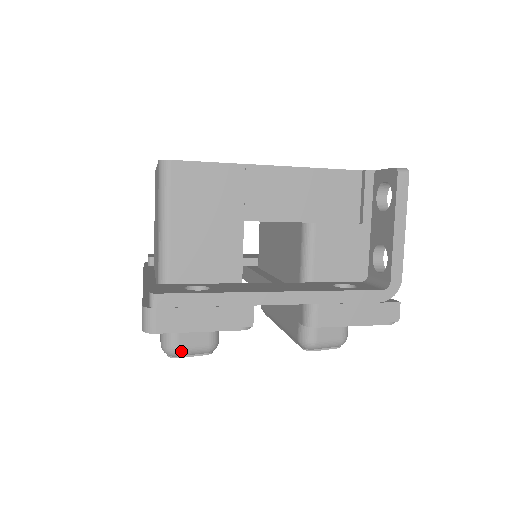
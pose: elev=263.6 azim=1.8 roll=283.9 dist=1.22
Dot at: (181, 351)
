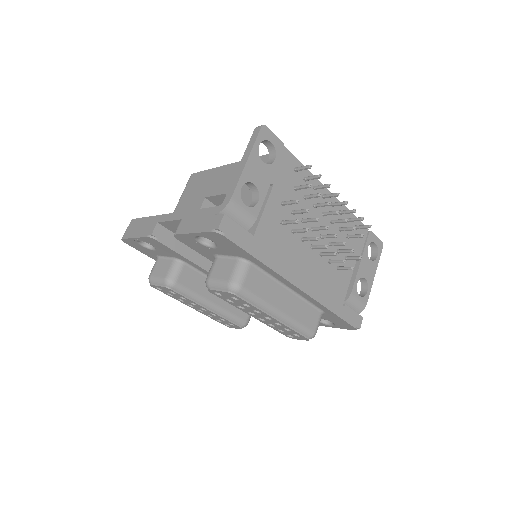
Dot at: (152, 278)
